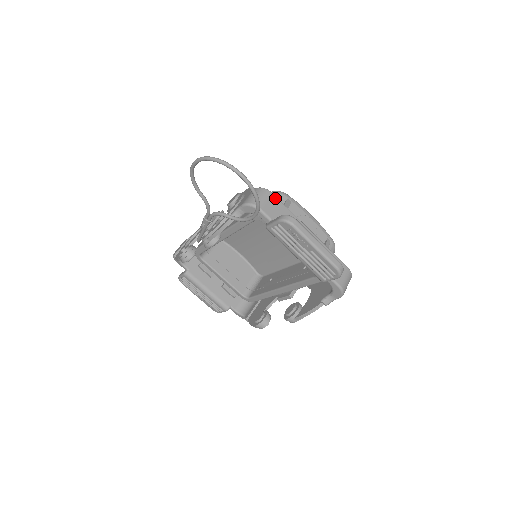
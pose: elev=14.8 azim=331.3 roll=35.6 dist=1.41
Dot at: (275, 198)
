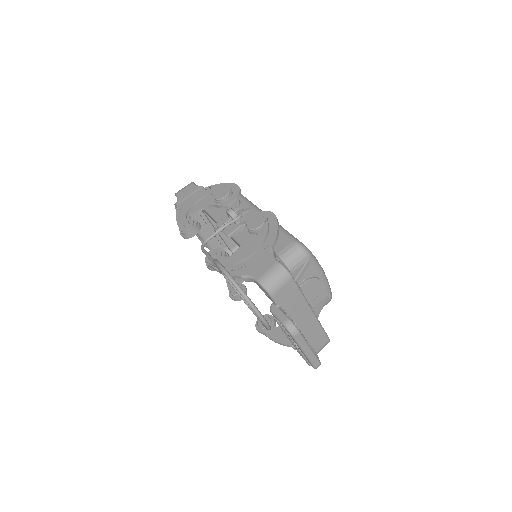
Dot at: (293, 283)
